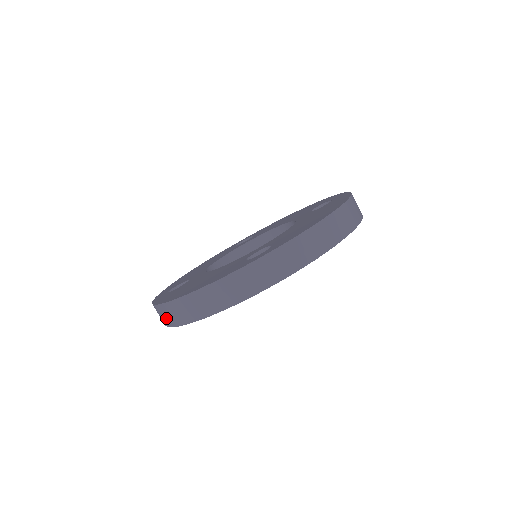
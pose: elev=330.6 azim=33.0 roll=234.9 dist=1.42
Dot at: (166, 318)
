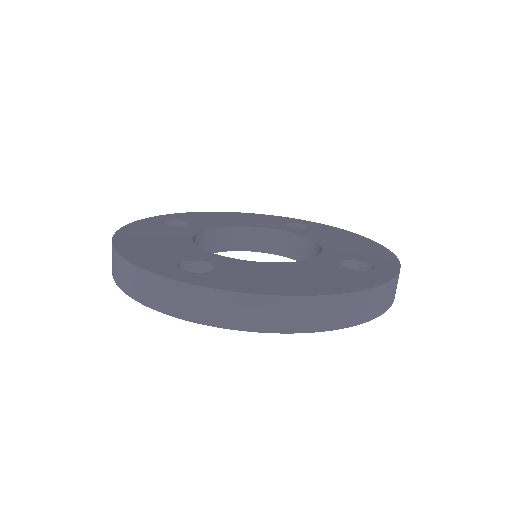
Dot at: occluded
